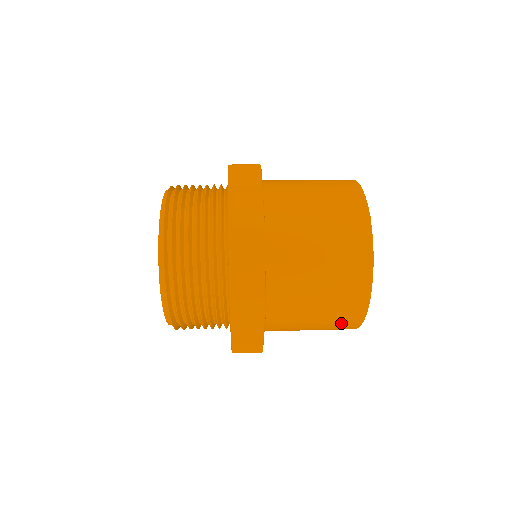
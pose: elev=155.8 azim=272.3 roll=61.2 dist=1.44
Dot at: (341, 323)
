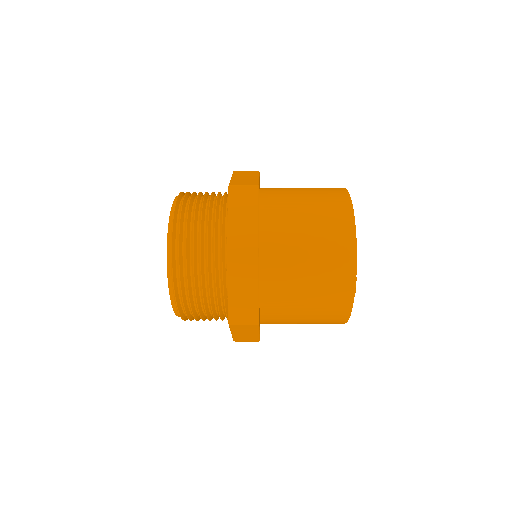
Dot at: (334, 290)
